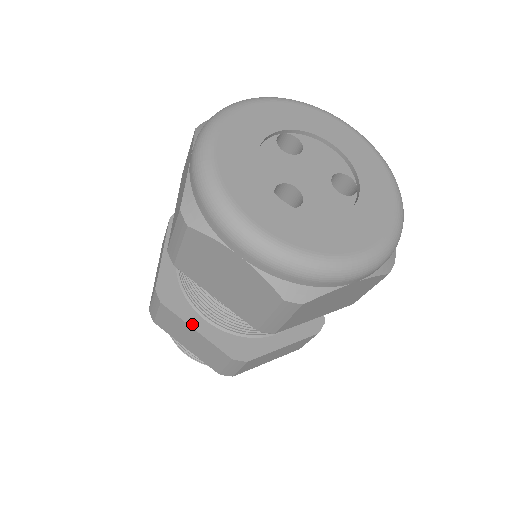
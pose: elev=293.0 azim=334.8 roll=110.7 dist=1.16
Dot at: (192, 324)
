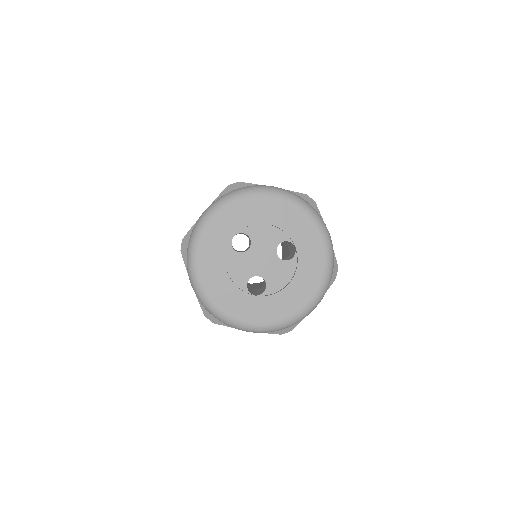
Dot at: occluded
